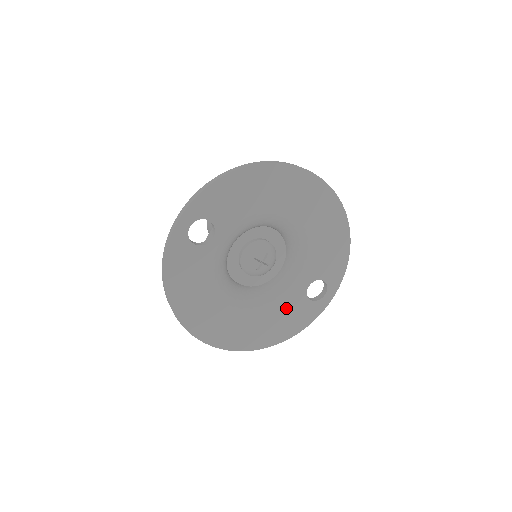
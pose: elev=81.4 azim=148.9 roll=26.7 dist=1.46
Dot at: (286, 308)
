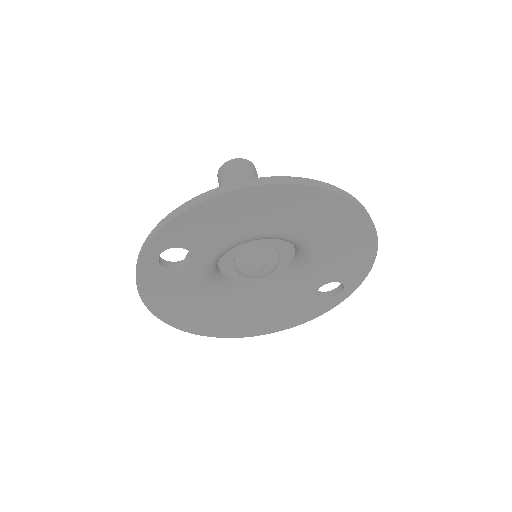
Dot at: (291, 306)
